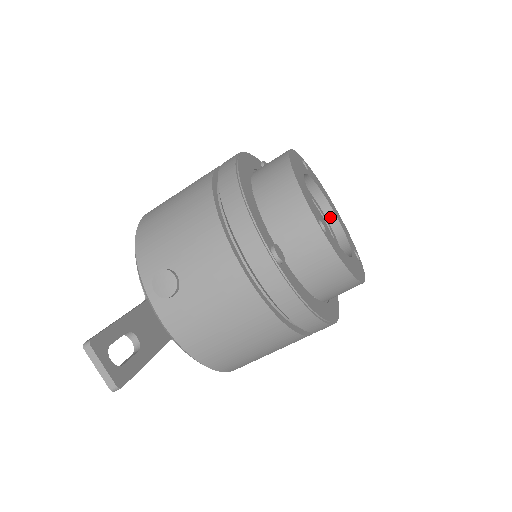
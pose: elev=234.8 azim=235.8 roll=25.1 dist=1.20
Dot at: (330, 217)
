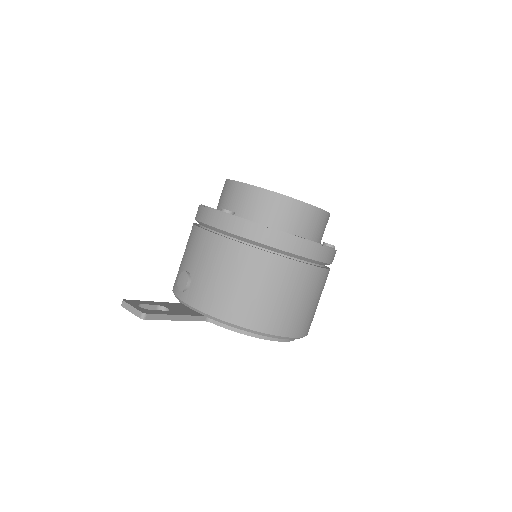
Dot at: occluded
